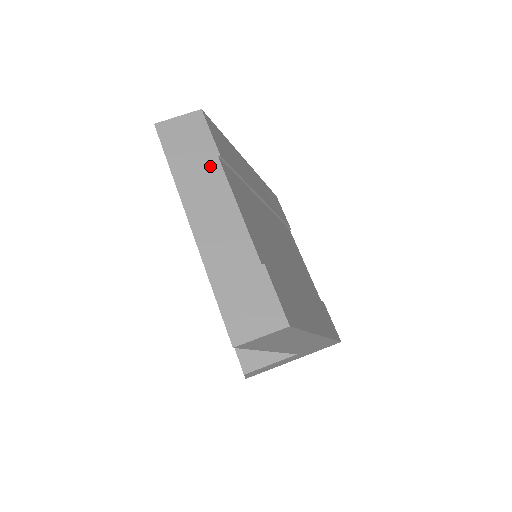
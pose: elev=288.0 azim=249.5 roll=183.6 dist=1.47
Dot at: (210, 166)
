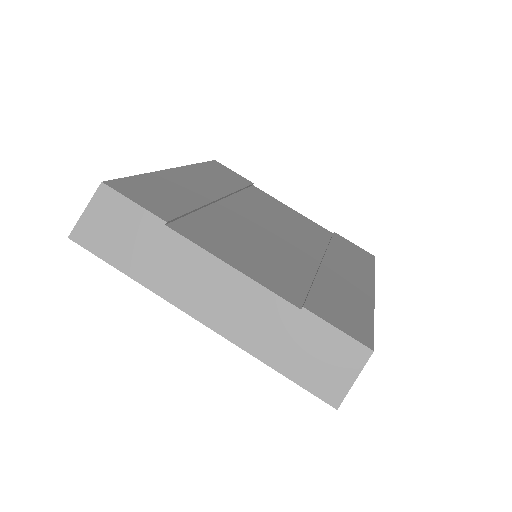
Dot at: (166, 243)
